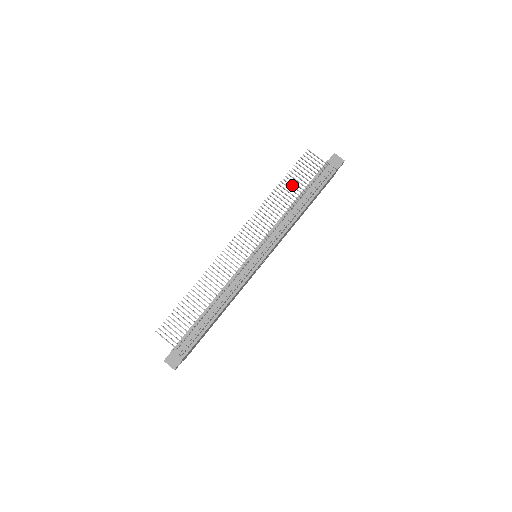
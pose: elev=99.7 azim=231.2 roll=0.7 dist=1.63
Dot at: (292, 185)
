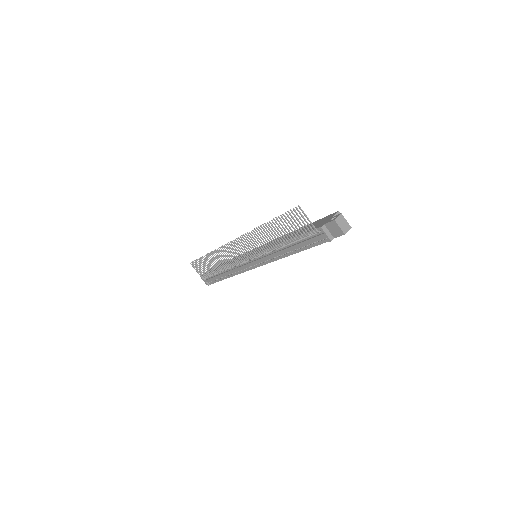
Dot at: (279, 231)
